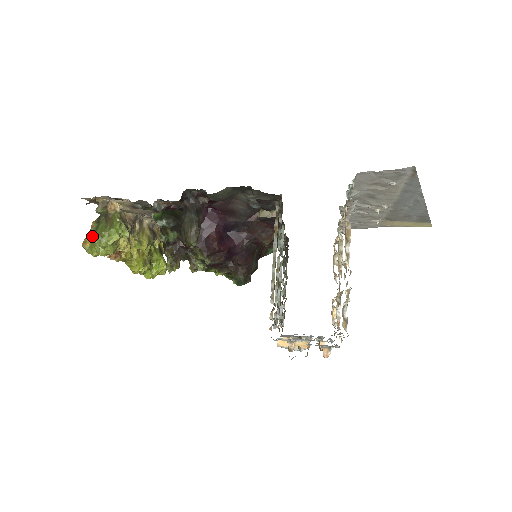
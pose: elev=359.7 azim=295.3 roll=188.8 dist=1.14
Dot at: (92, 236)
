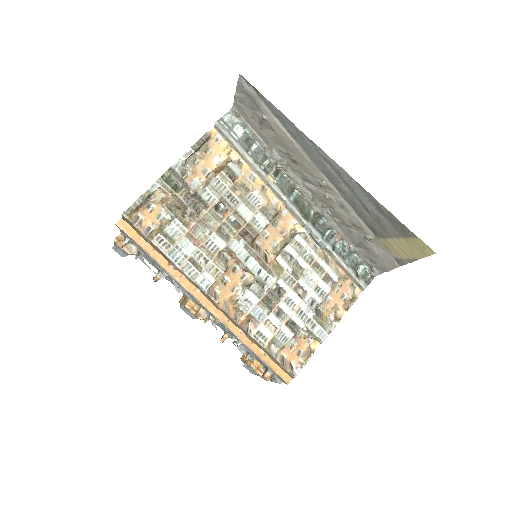
Dot at: occluded
